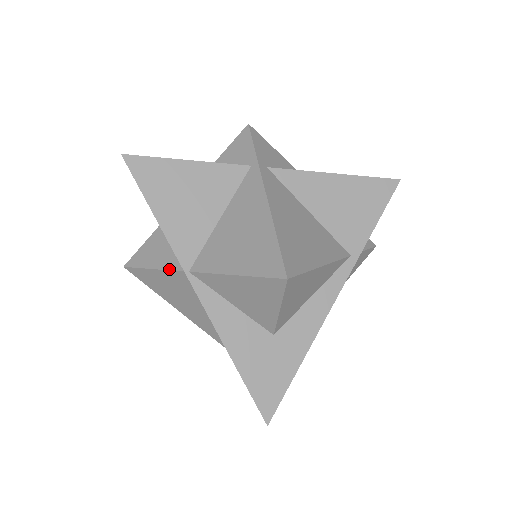
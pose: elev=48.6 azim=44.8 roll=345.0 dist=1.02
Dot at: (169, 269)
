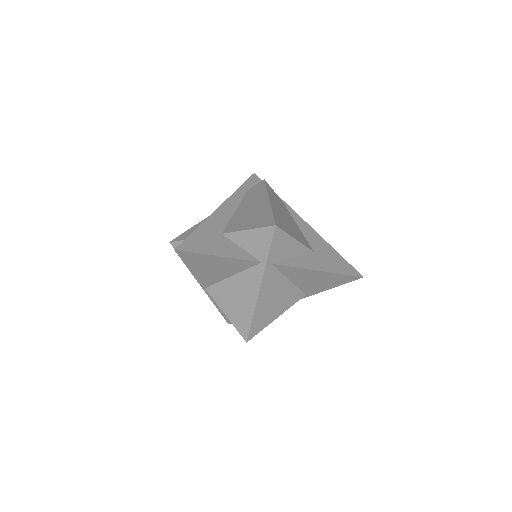
Dot at: occluded
